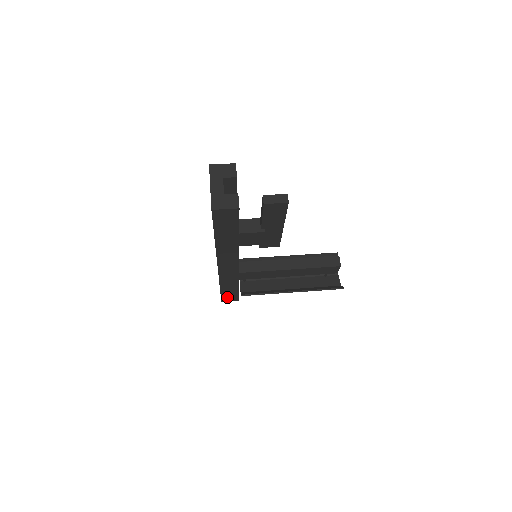
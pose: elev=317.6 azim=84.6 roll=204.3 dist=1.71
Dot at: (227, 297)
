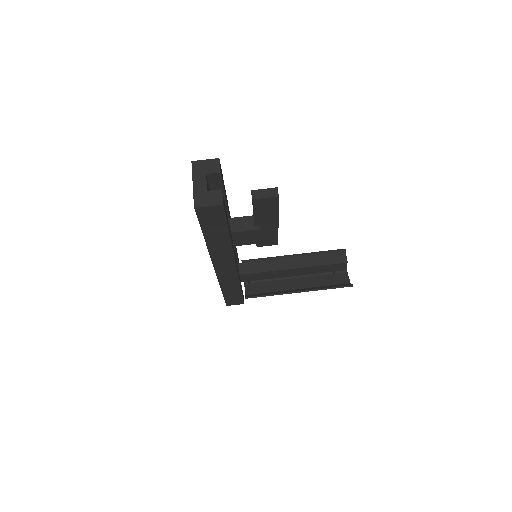
Dot at: (231, 300)
